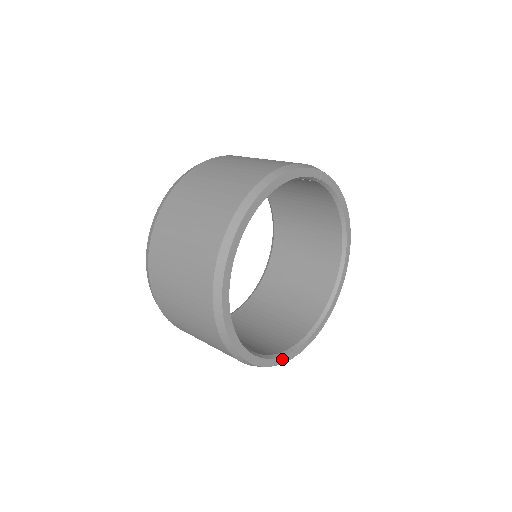
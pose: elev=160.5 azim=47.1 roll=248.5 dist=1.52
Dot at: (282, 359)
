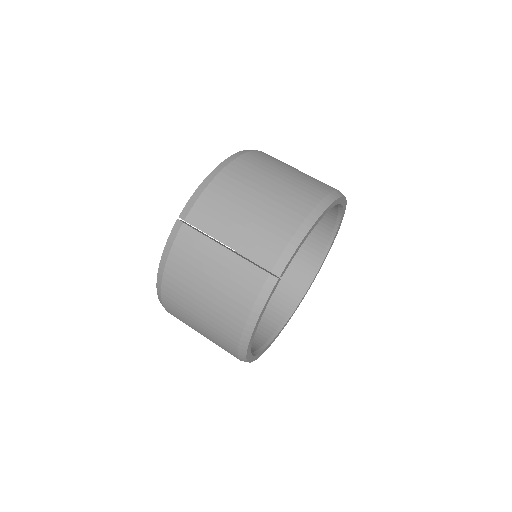
Dot at: (318, 272)
